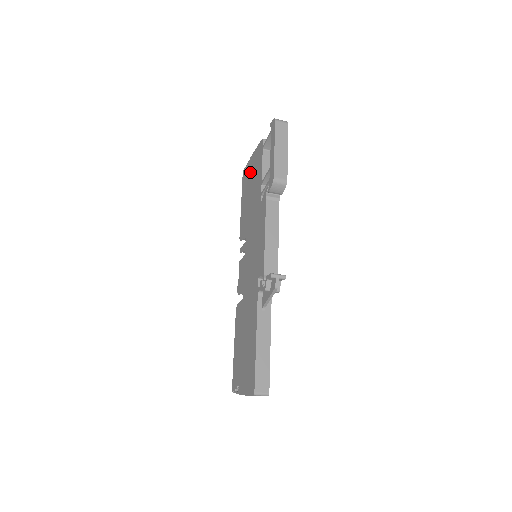
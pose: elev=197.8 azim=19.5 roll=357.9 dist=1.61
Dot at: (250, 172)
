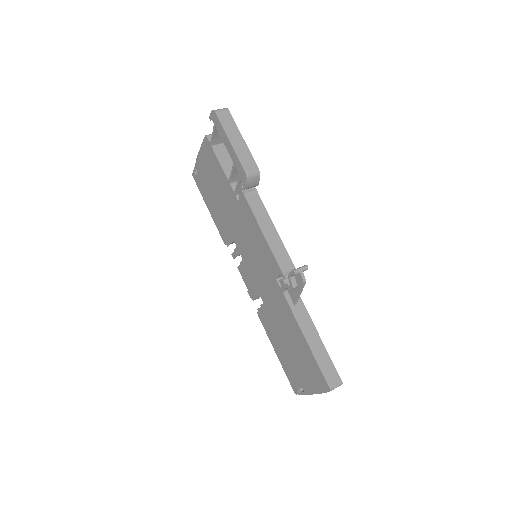
Dot at: (204, 174)
